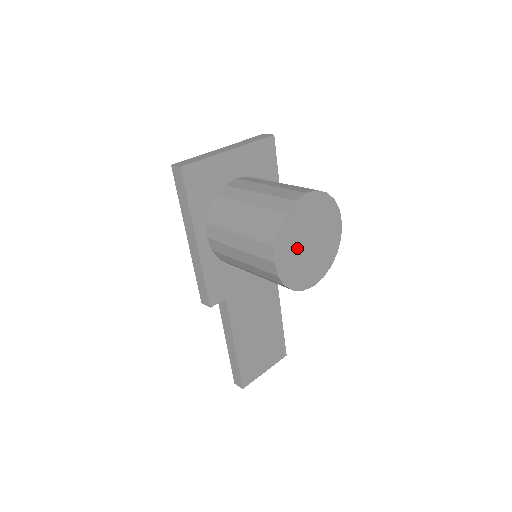
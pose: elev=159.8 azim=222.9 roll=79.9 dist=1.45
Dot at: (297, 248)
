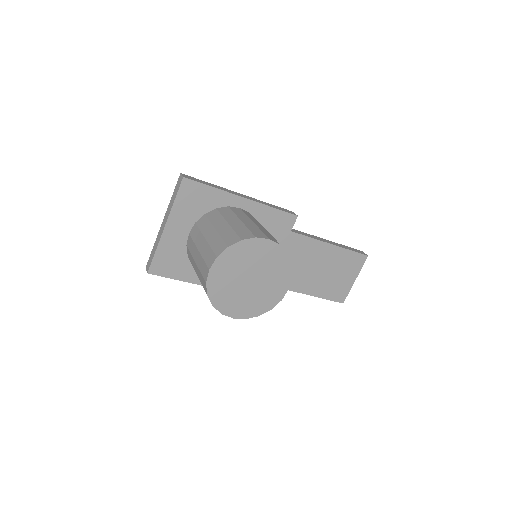
Dot at: (243, 294)
